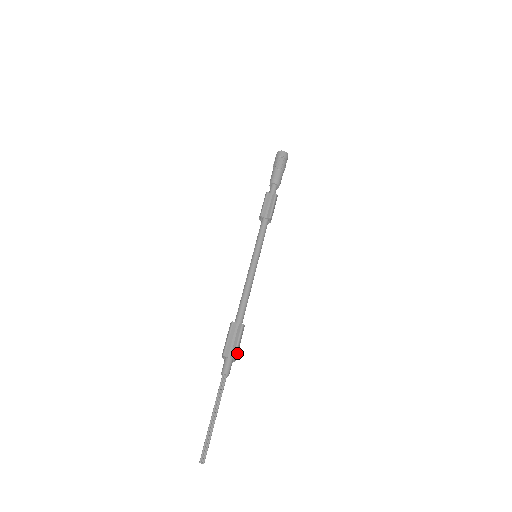
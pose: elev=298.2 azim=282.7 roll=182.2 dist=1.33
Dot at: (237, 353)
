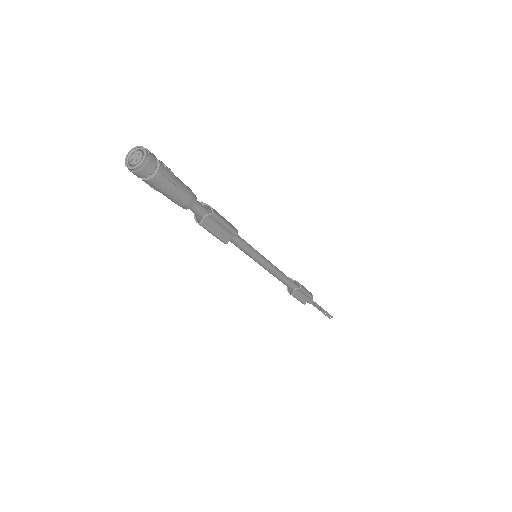
Dot at: (310, 294)
